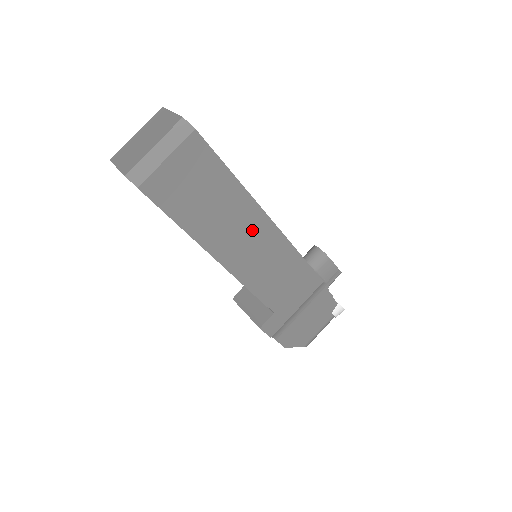
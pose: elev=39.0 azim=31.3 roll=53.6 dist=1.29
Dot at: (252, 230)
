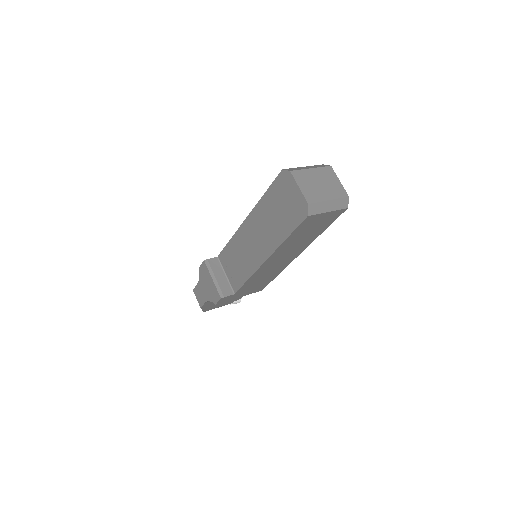
Dot at: (290, 255)
